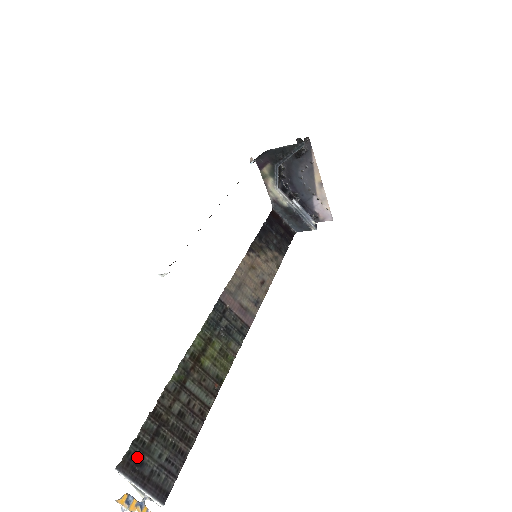
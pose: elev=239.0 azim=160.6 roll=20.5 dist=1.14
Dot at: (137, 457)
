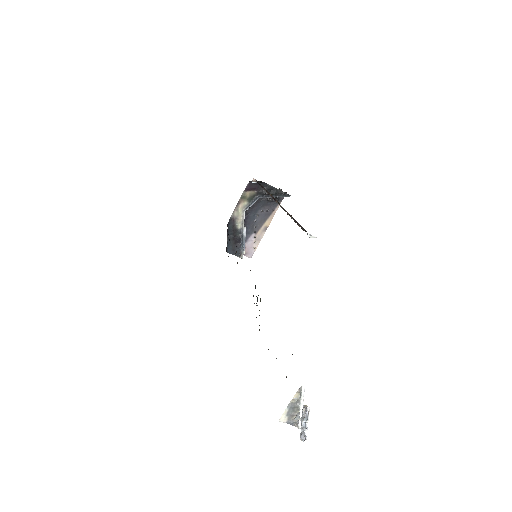
Dot at: occluded
